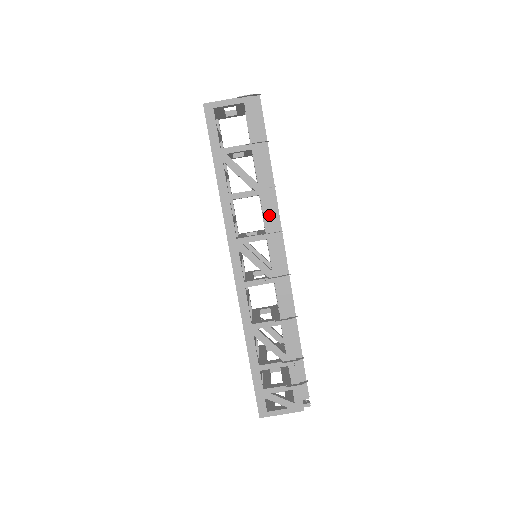
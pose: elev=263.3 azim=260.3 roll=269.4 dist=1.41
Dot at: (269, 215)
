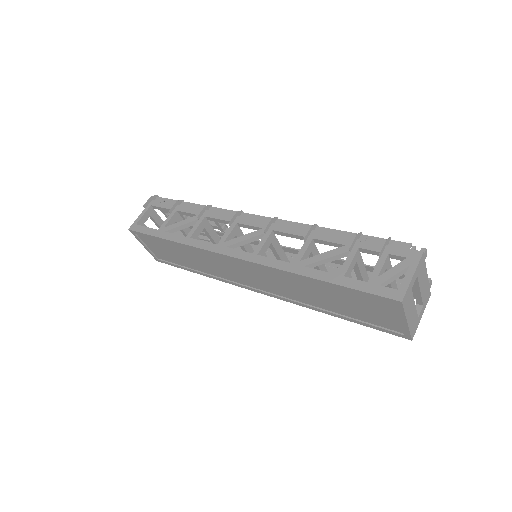
Dot at: (223, 215)
